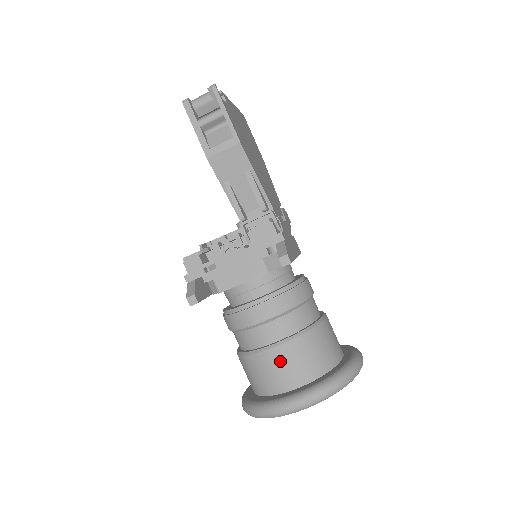
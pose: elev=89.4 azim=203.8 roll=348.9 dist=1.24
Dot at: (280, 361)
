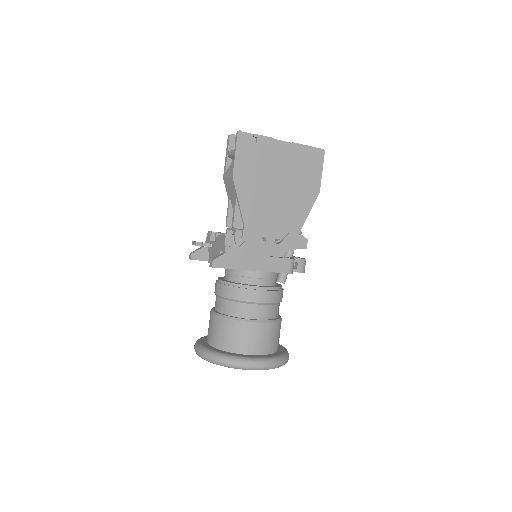
Dot at: (211, 323)
